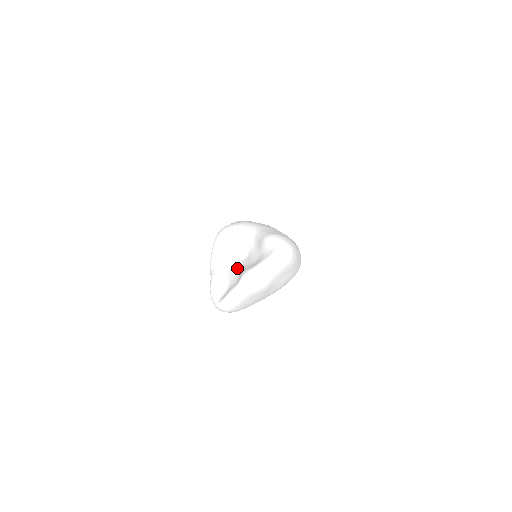
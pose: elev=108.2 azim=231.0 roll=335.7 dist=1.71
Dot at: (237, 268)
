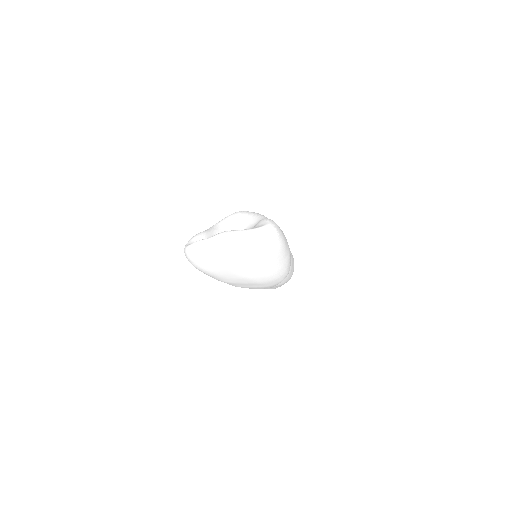
Dot at: occluded
